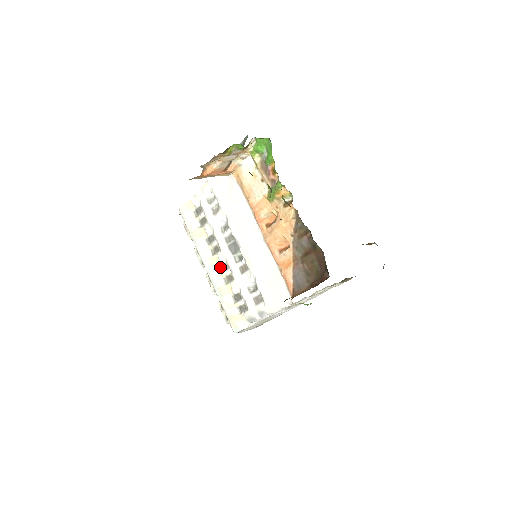
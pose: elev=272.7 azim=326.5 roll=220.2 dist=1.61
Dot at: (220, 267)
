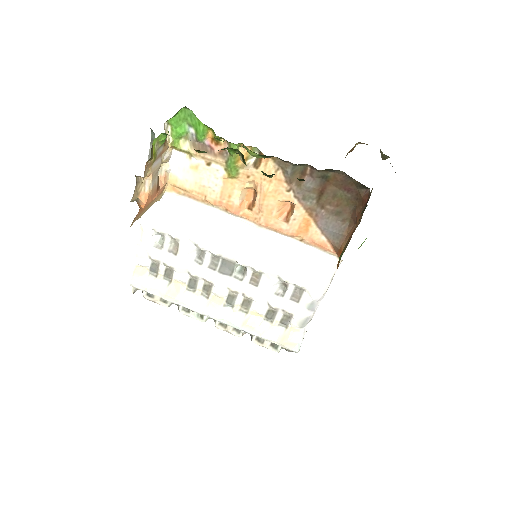
Dot at: (226, 302)
